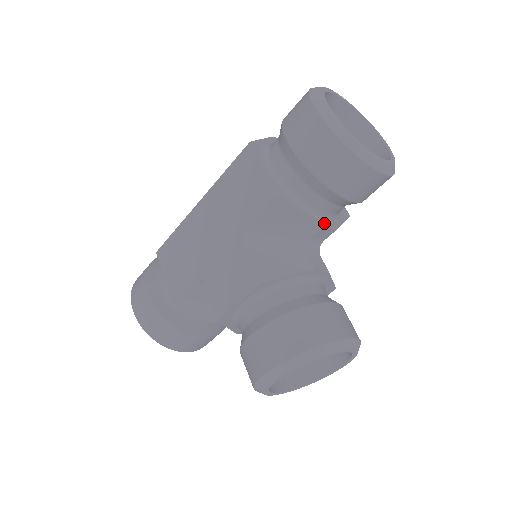
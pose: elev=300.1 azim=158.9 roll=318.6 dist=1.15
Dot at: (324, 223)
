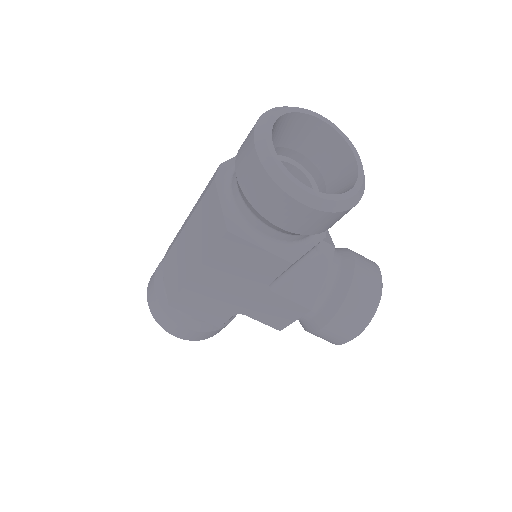
Dot at: occluded
